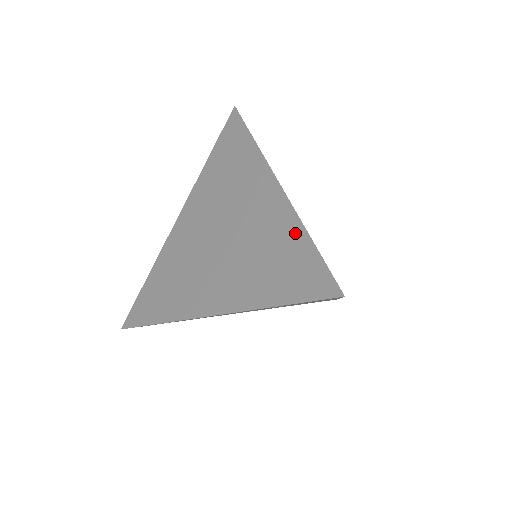
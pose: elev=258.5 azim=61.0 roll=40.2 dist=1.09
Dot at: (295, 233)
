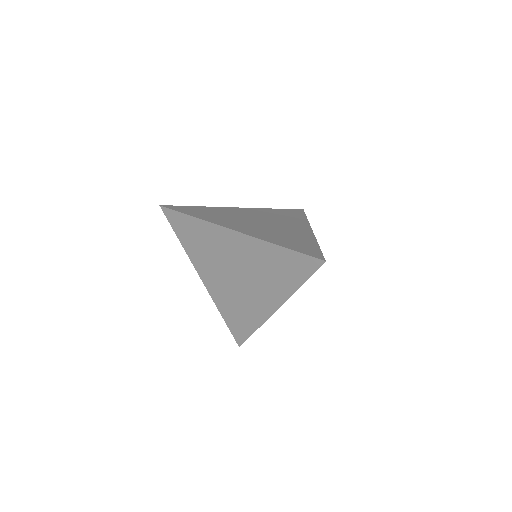
Dot at: (311, 241)
